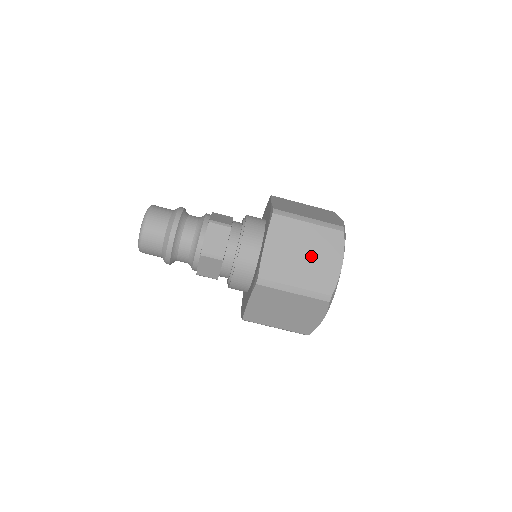
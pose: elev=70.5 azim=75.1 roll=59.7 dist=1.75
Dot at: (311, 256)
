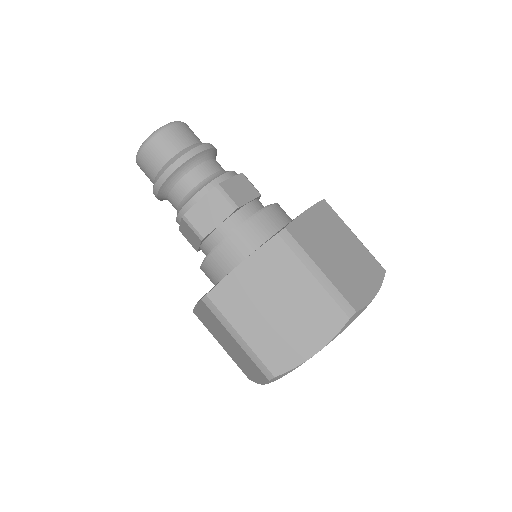
Dot at: (285, 316)
